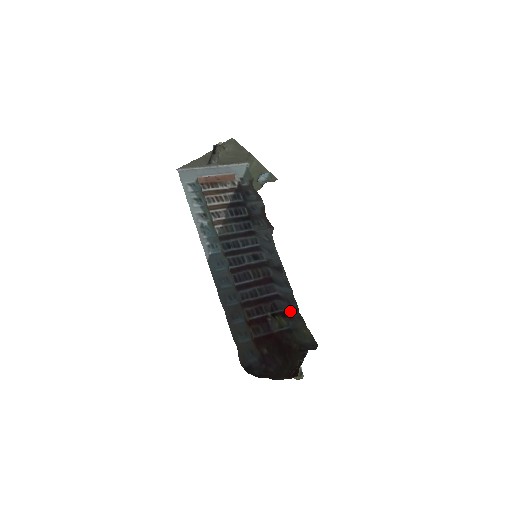
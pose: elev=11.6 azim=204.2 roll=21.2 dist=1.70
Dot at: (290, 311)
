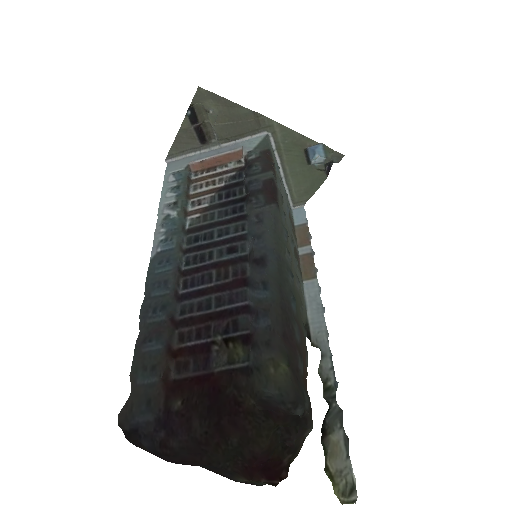
Dot at: (255, 332)
